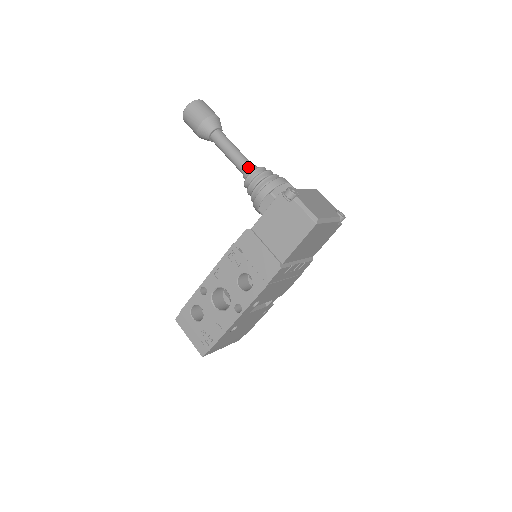
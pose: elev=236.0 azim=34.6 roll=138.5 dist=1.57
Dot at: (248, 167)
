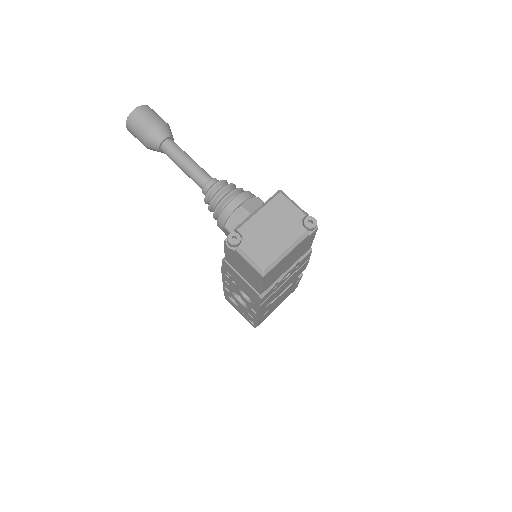
Dot at: (203, 186)
